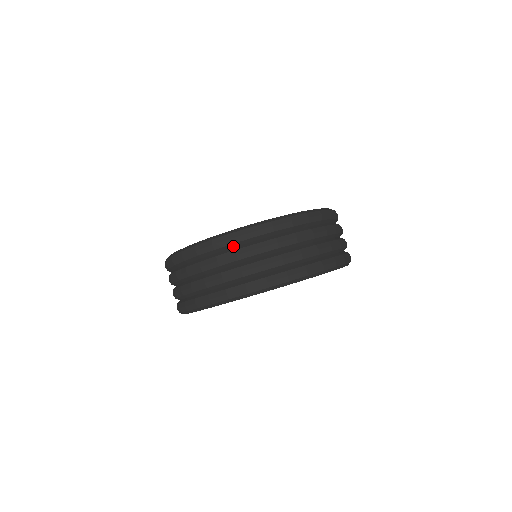
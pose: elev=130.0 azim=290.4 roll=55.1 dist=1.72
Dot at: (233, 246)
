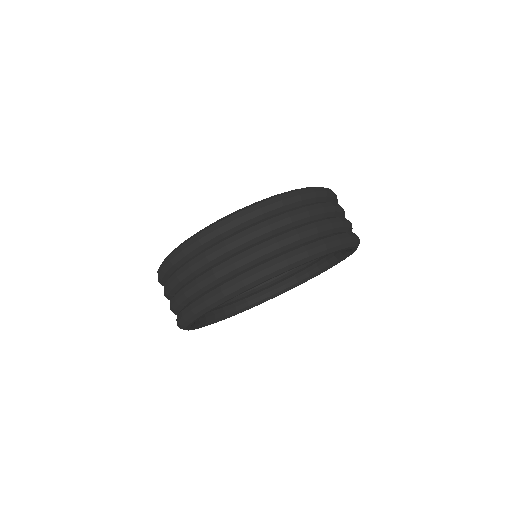
Dot at: (203, 248)
